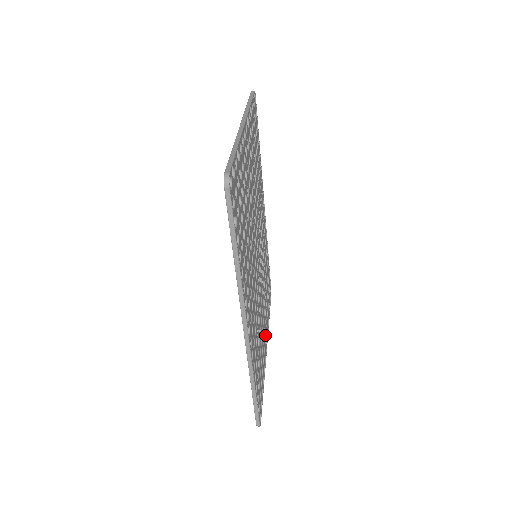
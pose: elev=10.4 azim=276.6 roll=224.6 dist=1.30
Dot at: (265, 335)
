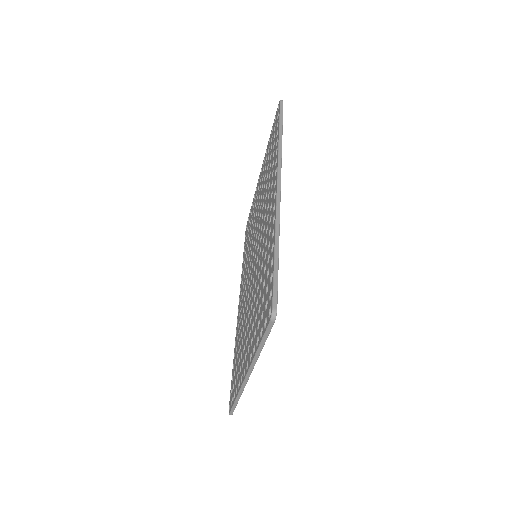
Dot at: occluded
